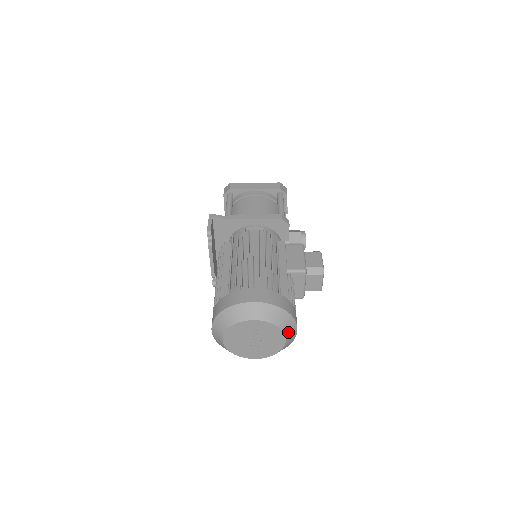
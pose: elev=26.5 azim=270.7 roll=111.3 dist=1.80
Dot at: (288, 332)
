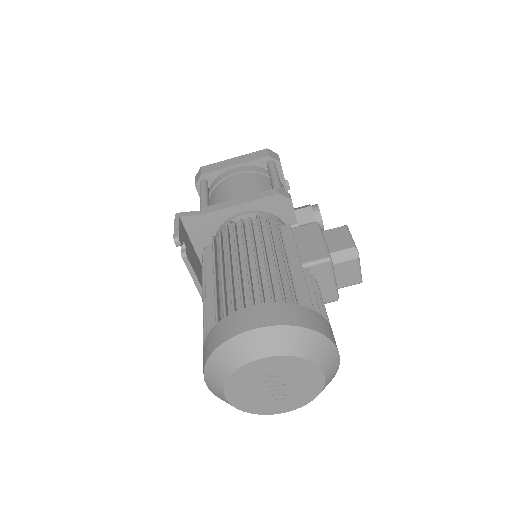
Dot at: (324, 362)
